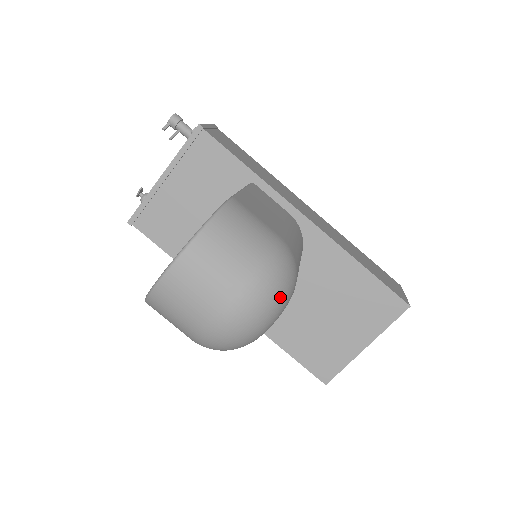
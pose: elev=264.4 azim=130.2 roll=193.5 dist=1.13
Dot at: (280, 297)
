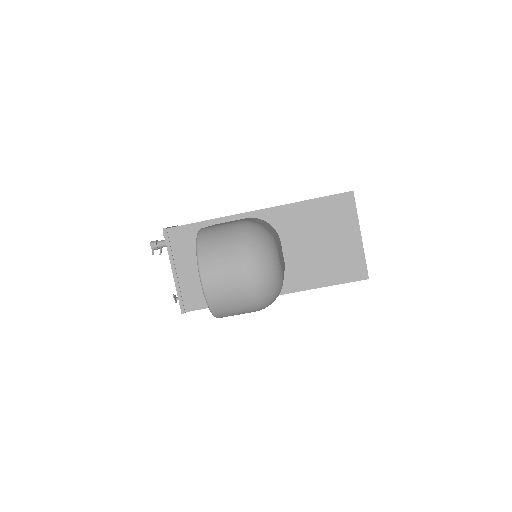
Dot at: (263, 241)
